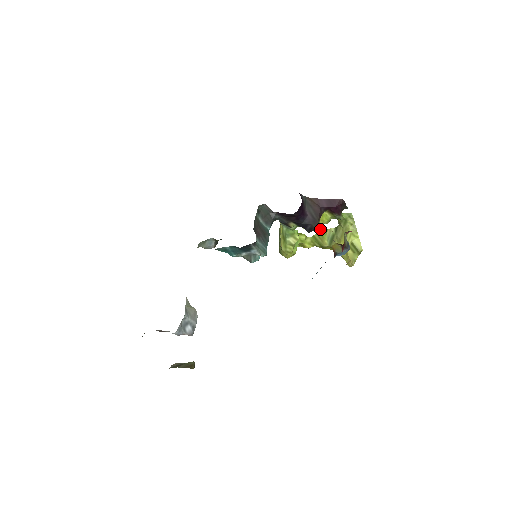
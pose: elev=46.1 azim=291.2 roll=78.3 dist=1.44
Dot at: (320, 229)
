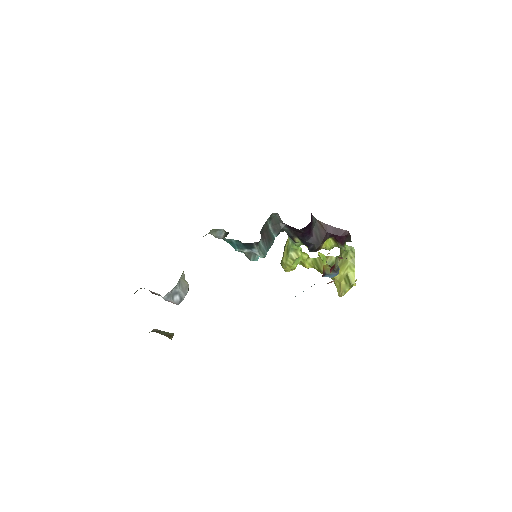
Dot at: (322, 254)
